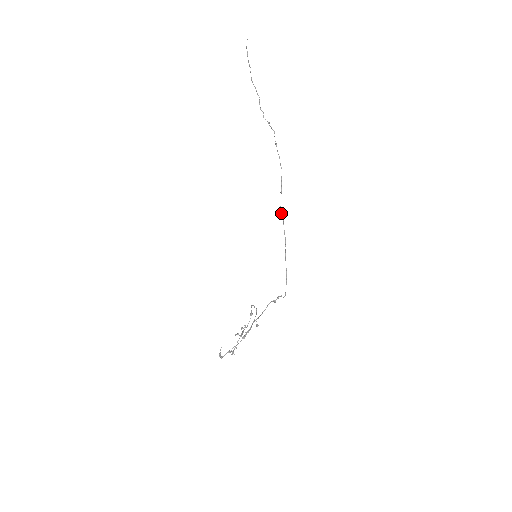
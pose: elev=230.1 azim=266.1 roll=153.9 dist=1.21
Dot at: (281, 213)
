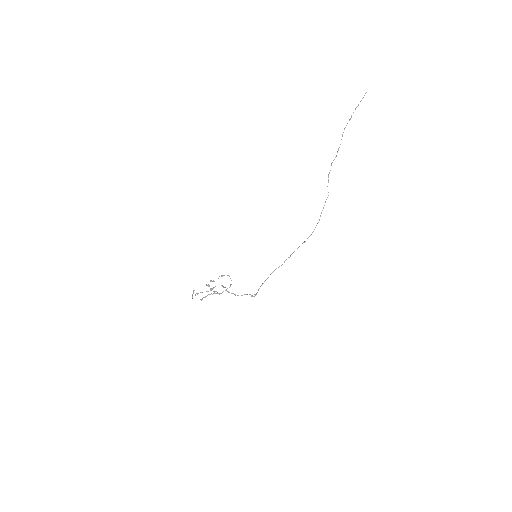
Dot at: (293, 252)
